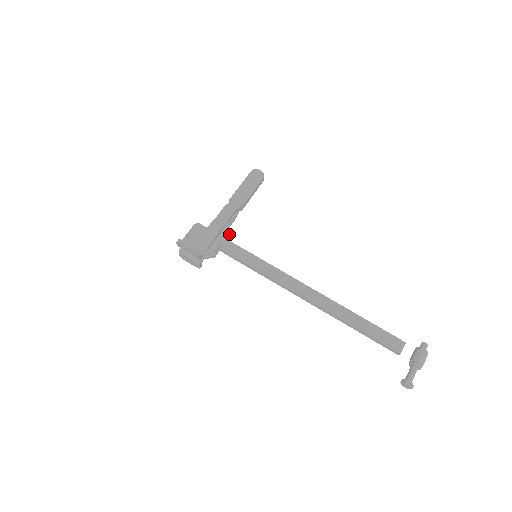
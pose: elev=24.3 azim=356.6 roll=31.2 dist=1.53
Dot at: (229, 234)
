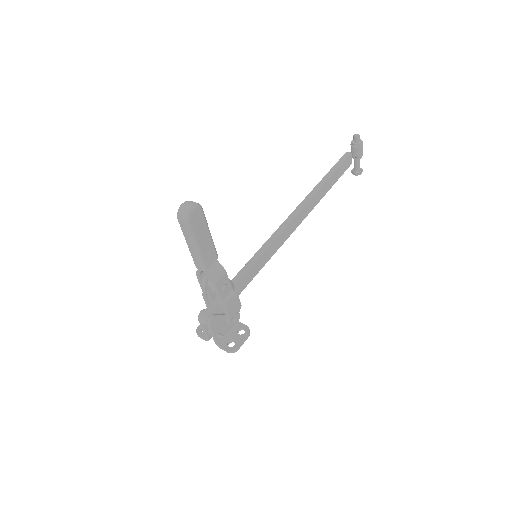
Dot at: occluded
